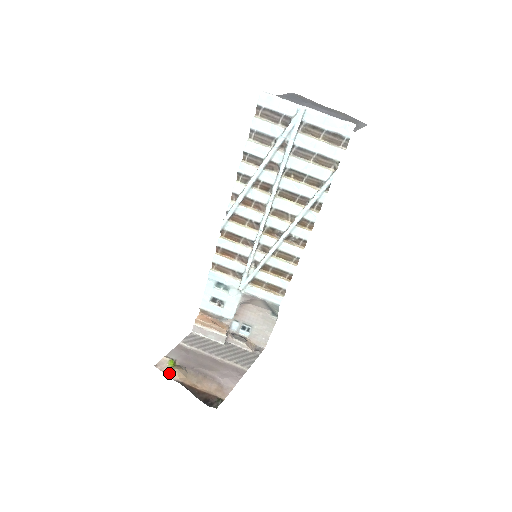
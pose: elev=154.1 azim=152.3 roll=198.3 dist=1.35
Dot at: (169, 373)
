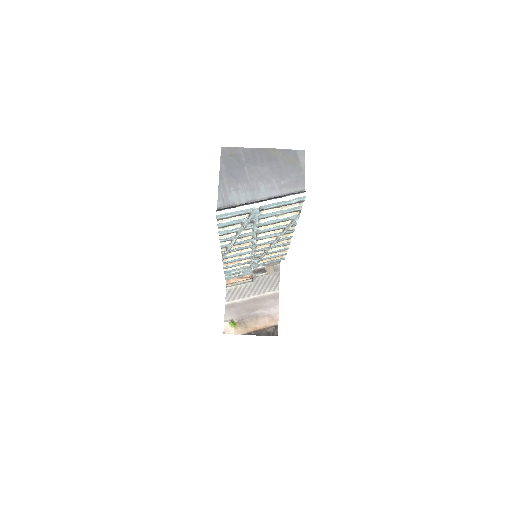
Dot at: (236, 333)
